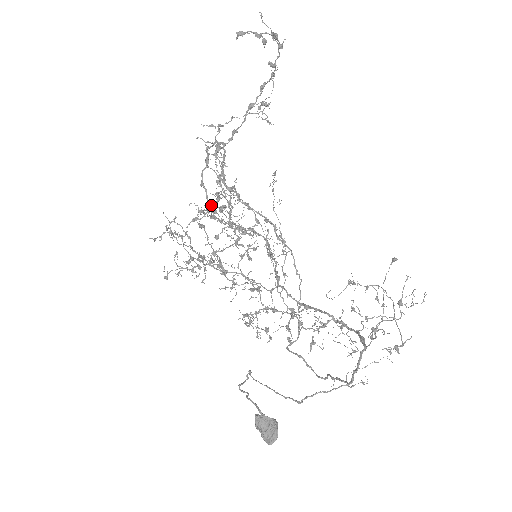
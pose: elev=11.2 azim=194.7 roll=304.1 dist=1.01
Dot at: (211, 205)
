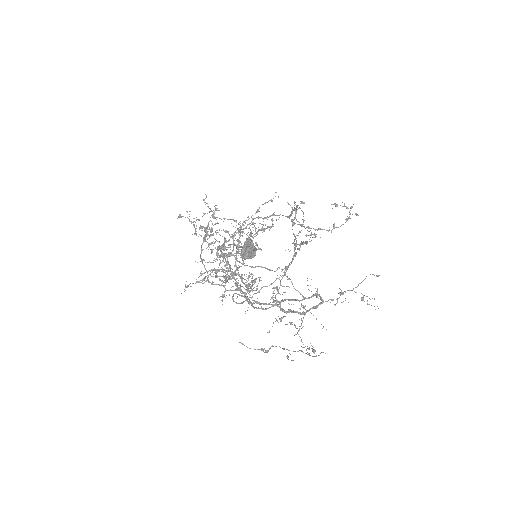
Dot at: (254, 223)
